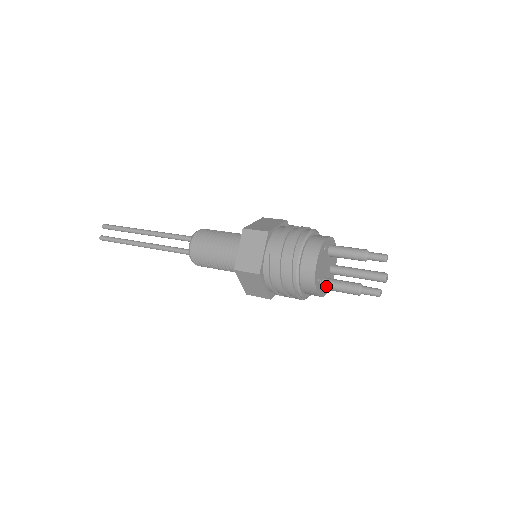
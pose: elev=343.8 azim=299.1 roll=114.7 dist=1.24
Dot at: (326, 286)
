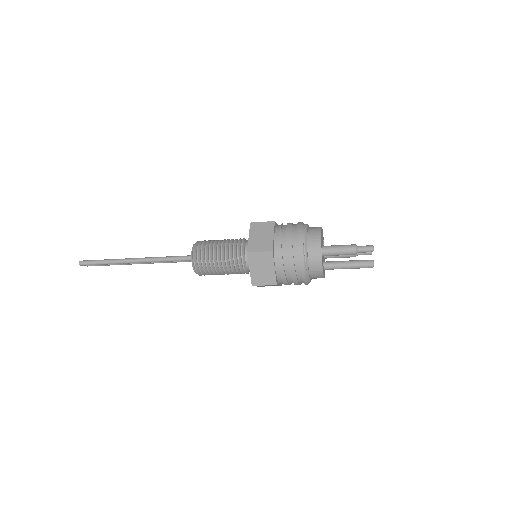
Dot at: (326, 246)
